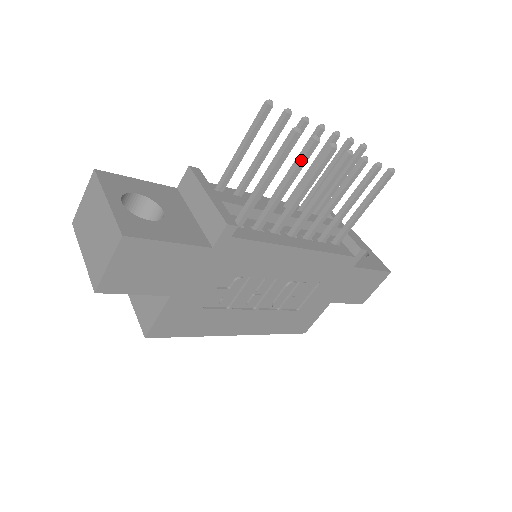
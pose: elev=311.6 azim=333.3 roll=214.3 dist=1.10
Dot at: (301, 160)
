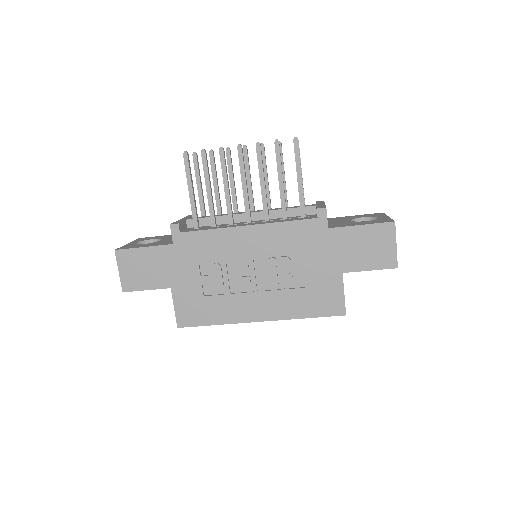
Dot at: (203, 168)
